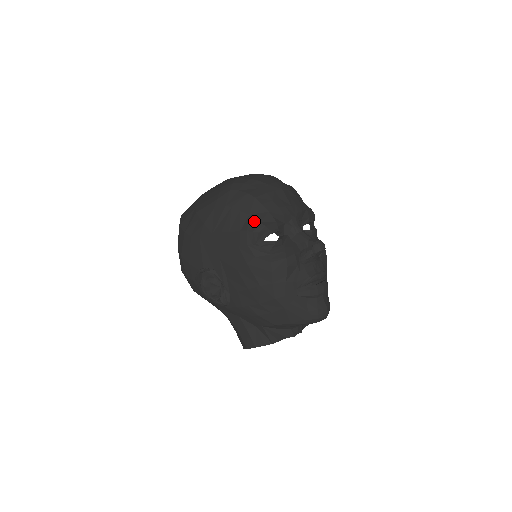
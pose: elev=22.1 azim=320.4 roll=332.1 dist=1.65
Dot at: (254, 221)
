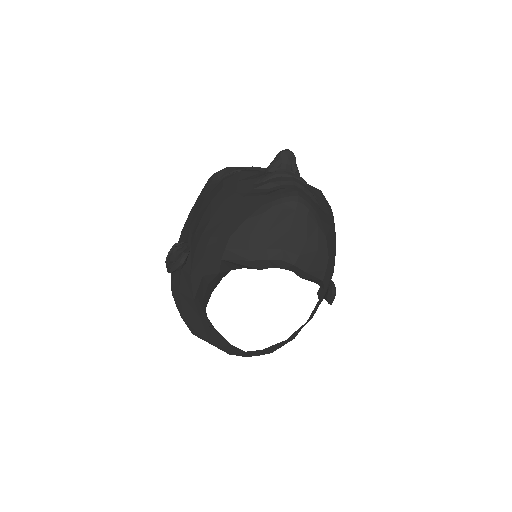
Dot at: occluded
